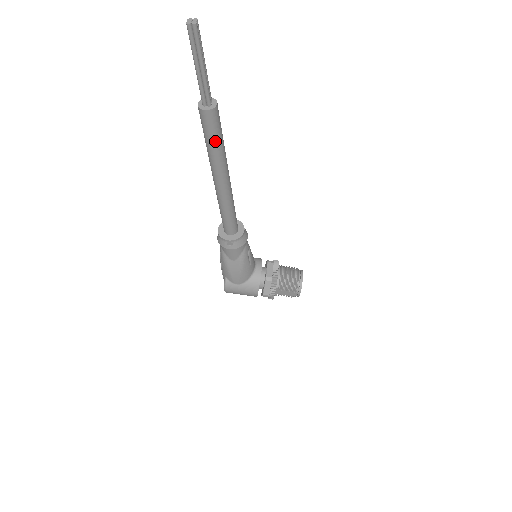
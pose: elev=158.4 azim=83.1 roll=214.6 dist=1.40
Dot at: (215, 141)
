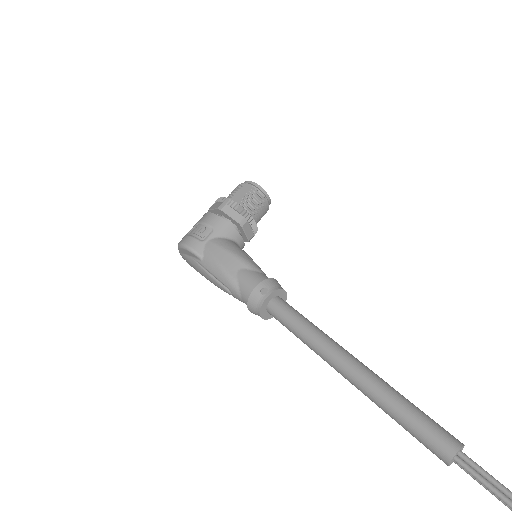
Dot at: occluded
